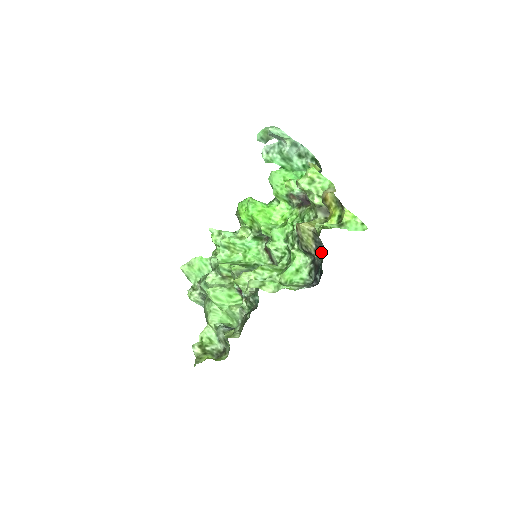
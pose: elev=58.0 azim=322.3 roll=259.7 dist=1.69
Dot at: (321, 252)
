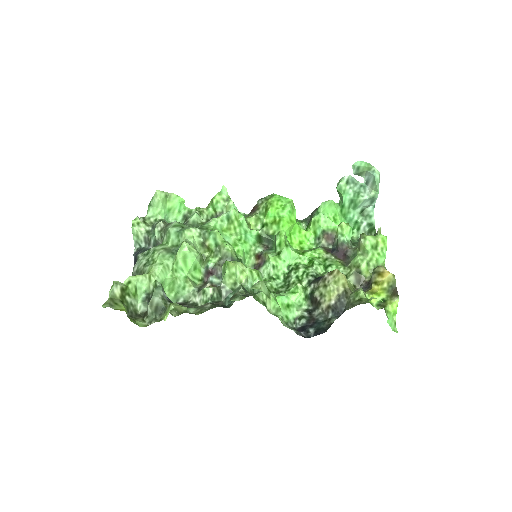
Dot at: (334, 313)
